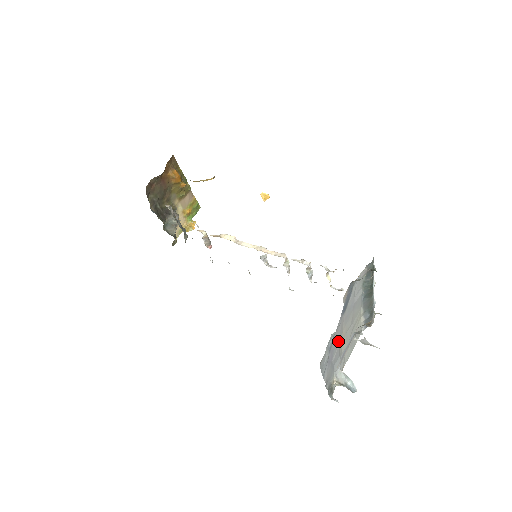
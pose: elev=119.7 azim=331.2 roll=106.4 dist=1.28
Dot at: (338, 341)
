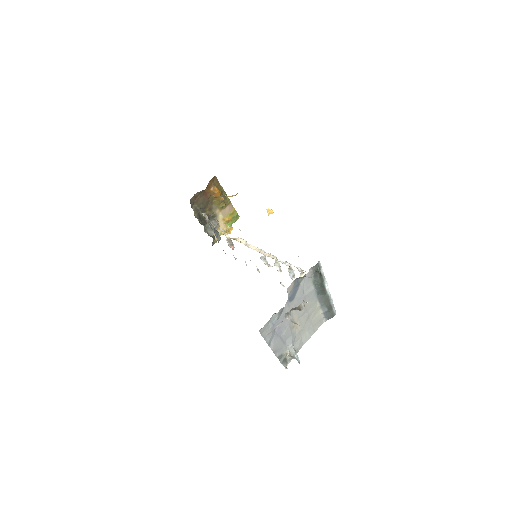
Dot at: (288, 322)
